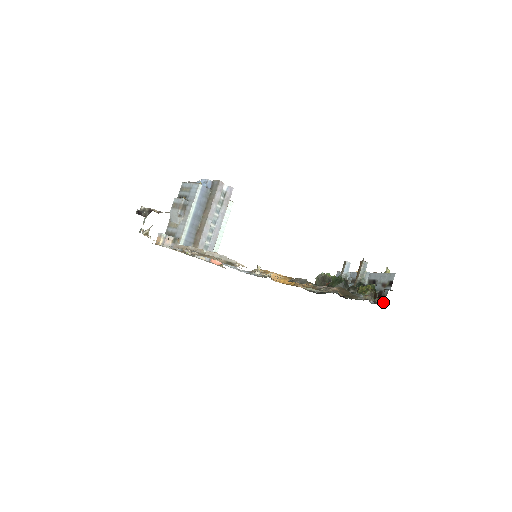
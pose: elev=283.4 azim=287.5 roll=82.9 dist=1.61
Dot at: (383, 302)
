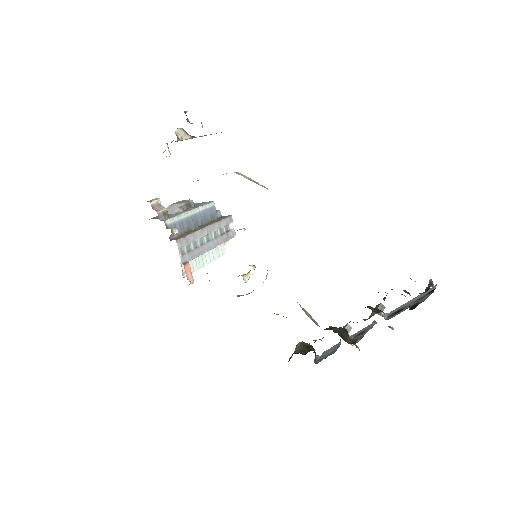
Dot at: (431, 286)
